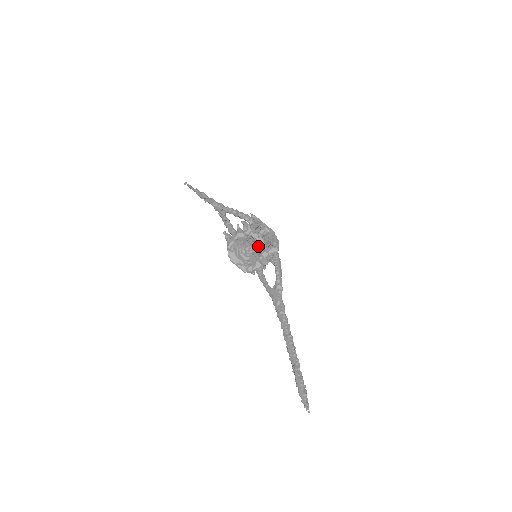
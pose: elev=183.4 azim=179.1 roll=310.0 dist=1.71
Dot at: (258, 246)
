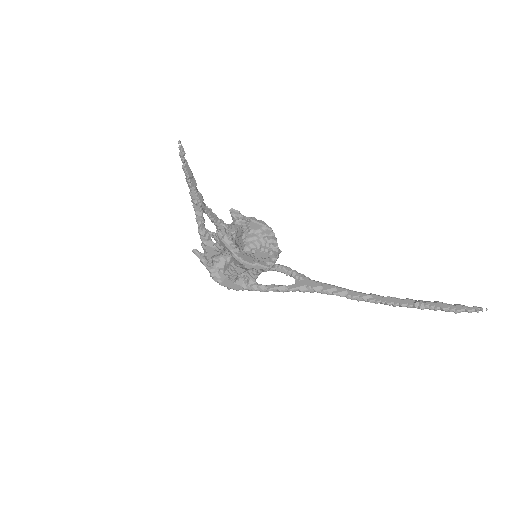
Dot at: (259, 235)
